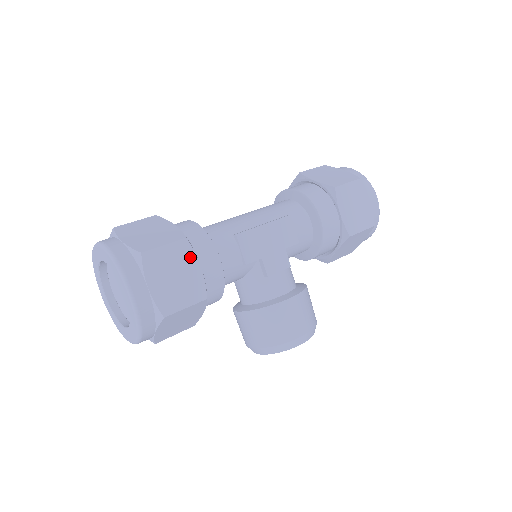
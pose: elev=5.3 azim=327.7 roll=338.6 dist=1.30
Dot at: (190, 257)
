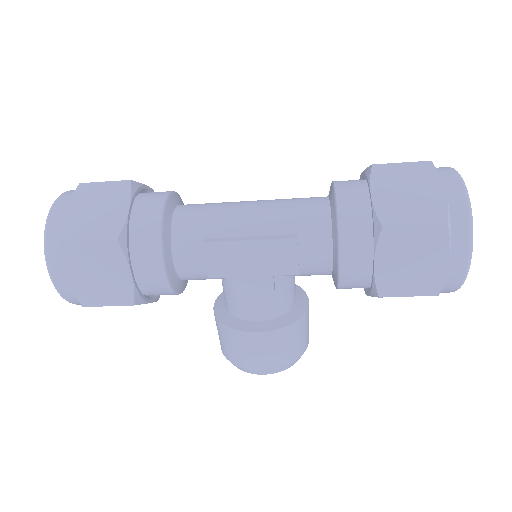
Dot at: (119, 261)
